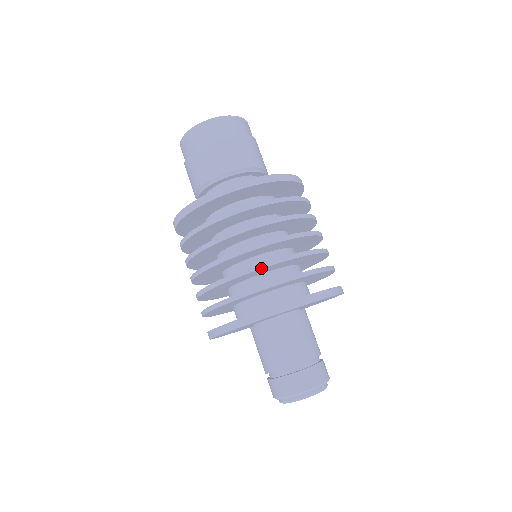
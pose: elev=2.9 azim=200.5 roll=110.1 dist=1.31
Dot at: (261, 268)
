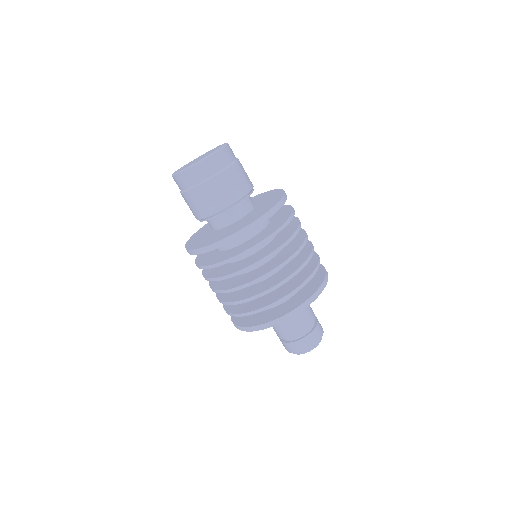
Dot at: occluded
